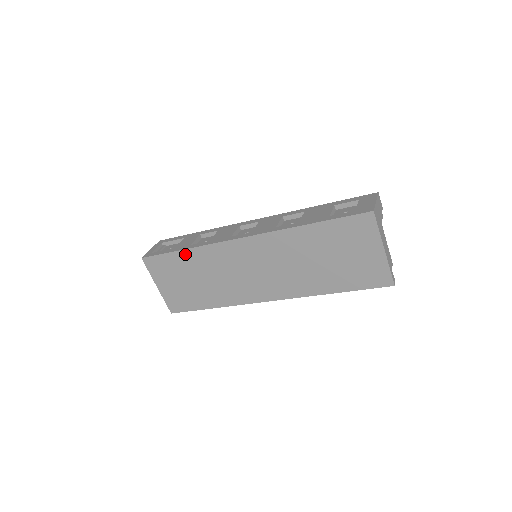
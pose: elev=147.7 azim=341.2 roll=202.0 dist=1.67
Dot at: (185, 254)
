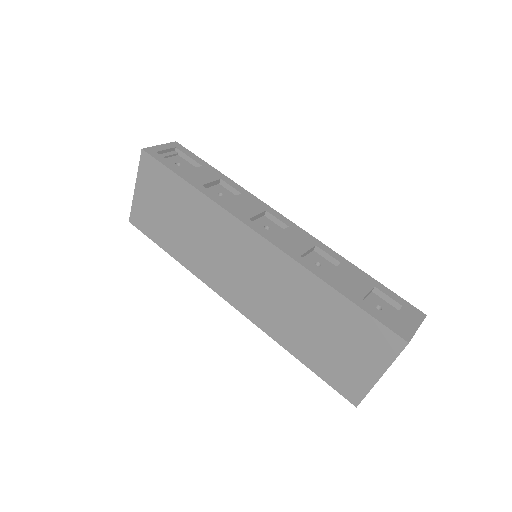
Dot at: (189, 190)
